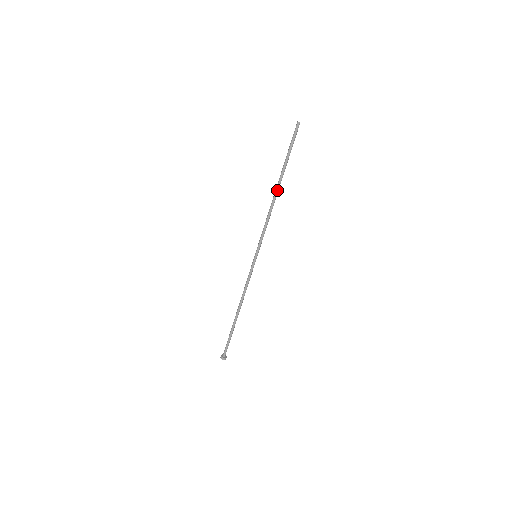
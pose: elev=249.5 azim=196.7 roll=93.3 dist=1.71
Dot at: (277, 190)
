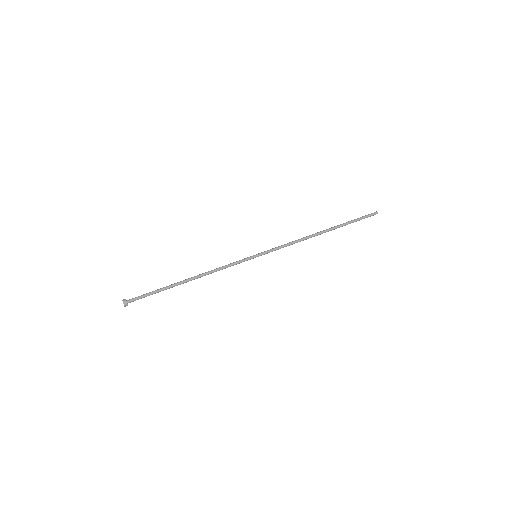
Dot at: (322, 232)
